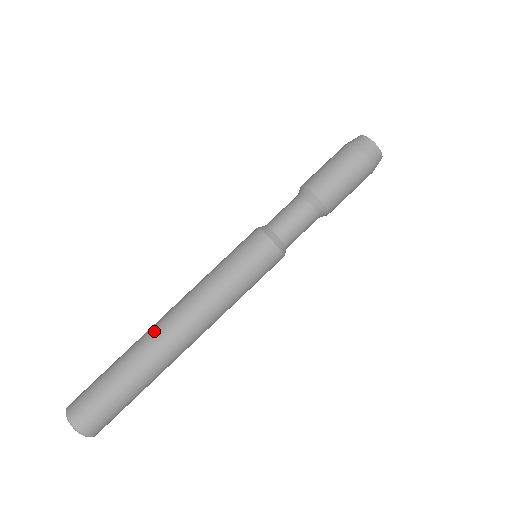
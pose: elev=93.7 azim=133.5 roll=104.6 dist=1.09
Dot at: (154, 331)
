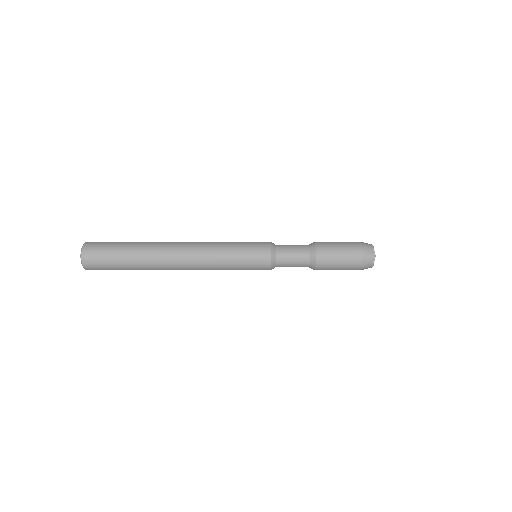
Dot at: (166, 253)
